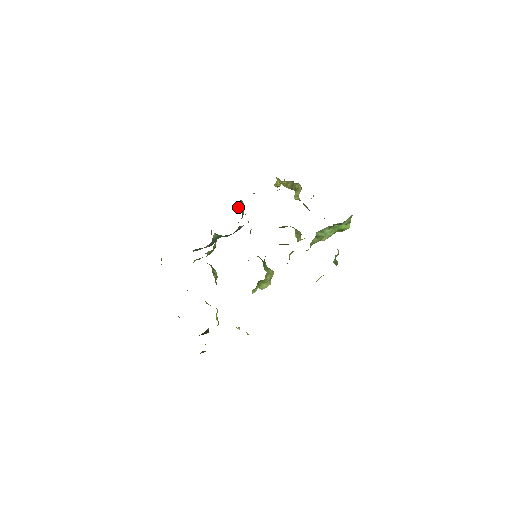
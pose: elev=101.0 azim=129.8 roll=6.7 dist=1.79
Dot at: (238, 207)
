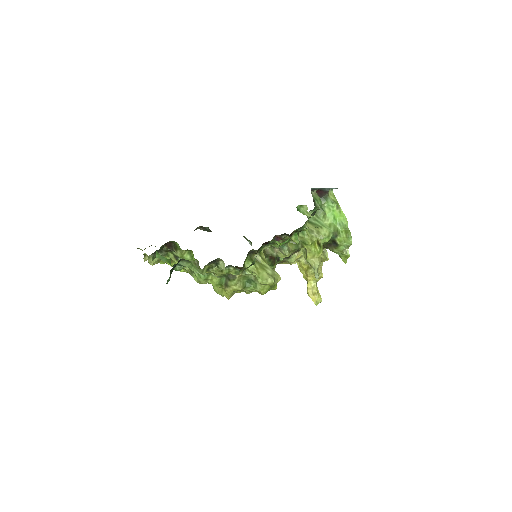
Dot at: occluded
